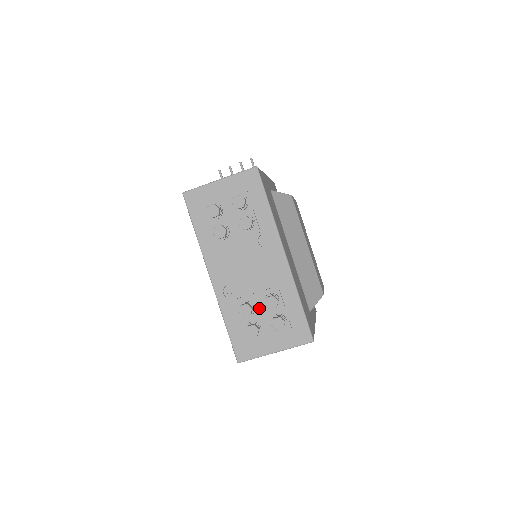
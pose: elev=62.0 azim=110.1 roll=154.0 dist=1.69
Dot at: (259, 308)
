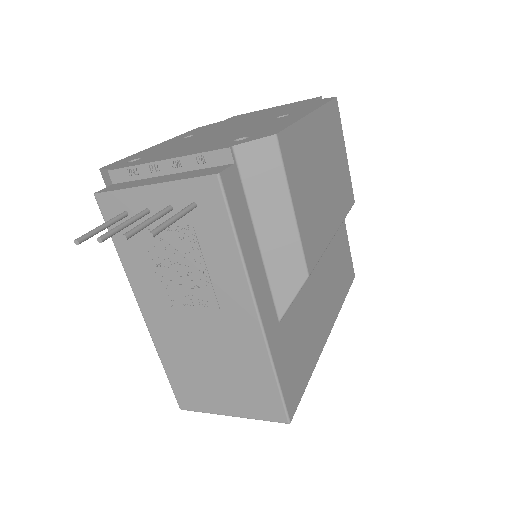
Dot at: occluded
